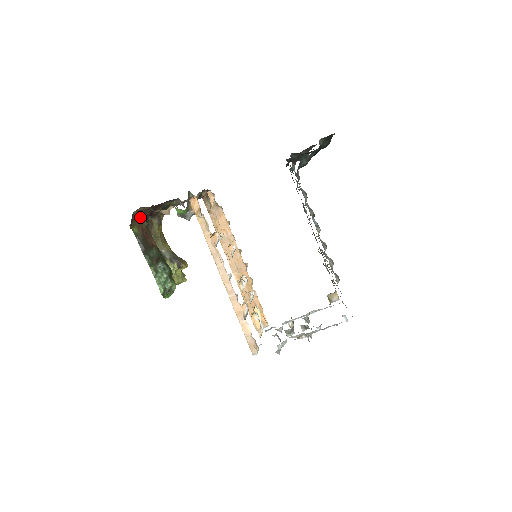
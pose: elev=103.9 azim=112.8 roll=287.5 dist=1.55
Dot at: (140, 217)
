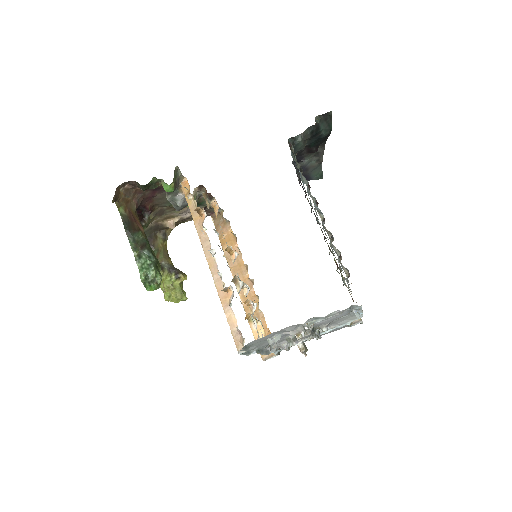
Dot at: (128, 199)
